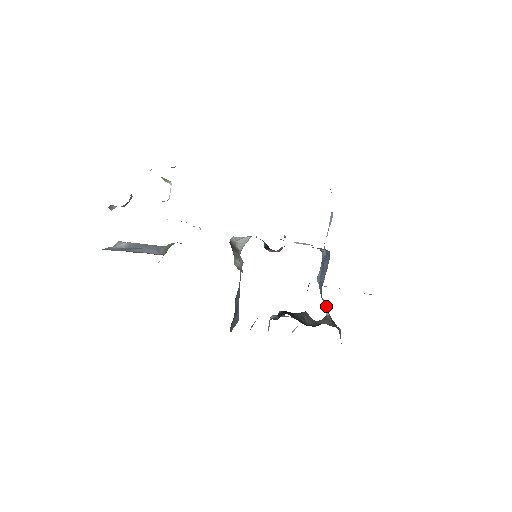
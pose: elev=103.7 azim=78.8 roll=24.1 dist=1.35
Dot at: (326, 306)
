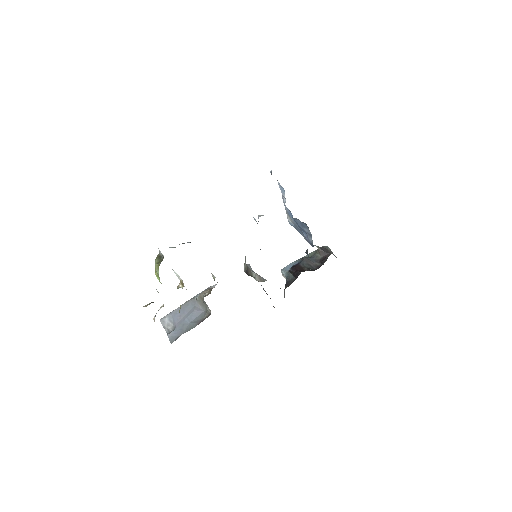
Dot at: occluded
